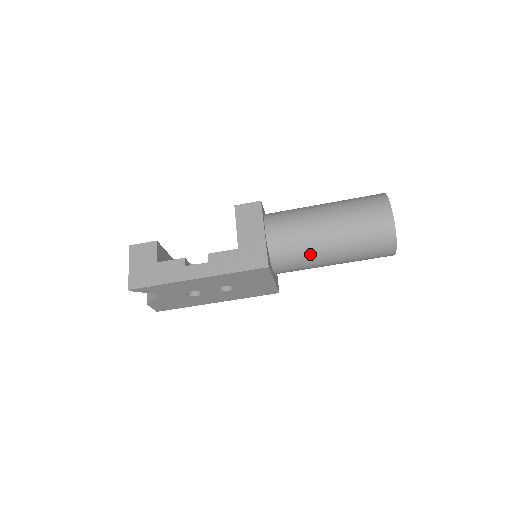
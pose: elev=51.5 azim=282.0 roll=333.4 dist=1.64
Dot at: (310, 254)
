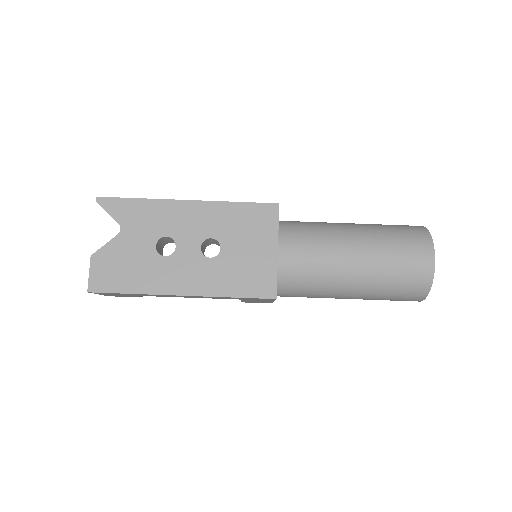
Dot at: (327, 234)
